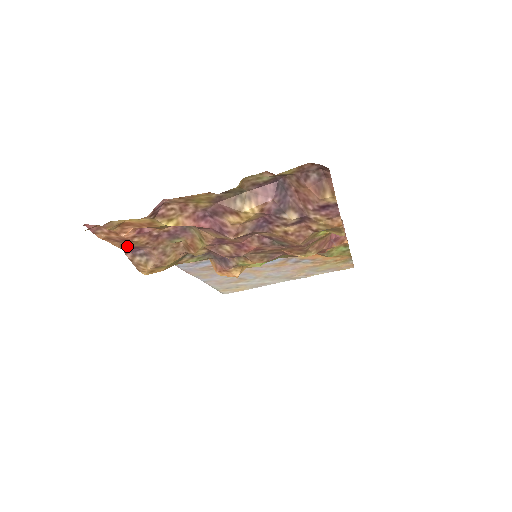
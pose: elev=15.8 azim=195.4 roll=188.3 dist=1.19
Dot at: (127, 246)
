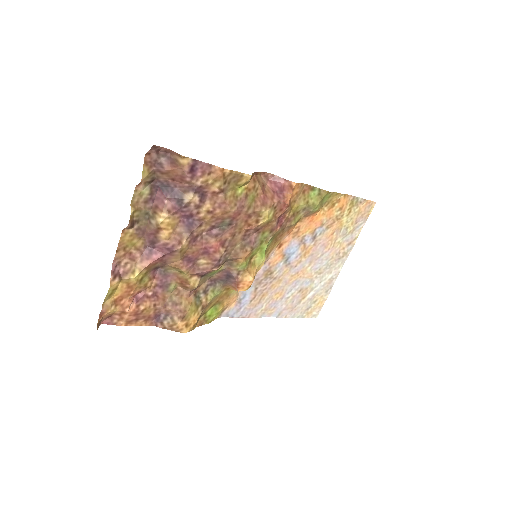
Dot at: (150, 320)
